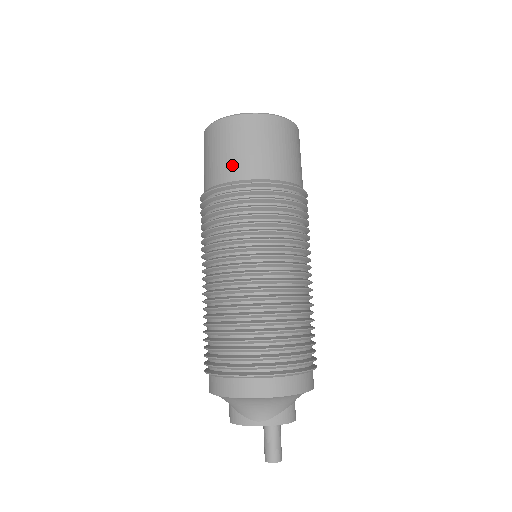
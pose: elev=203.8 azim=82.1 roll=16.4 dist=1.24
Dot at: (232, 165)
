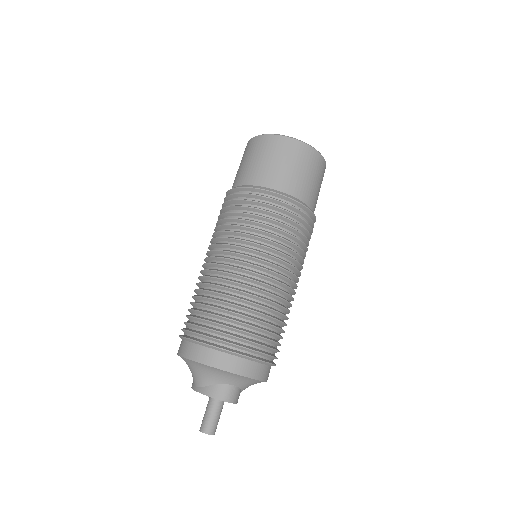
Dot at: (236, 177)
